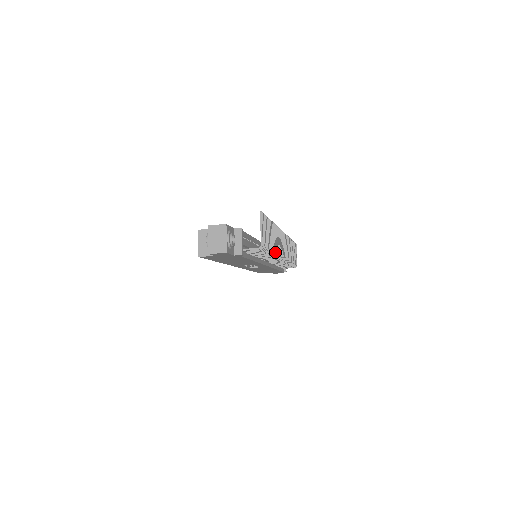
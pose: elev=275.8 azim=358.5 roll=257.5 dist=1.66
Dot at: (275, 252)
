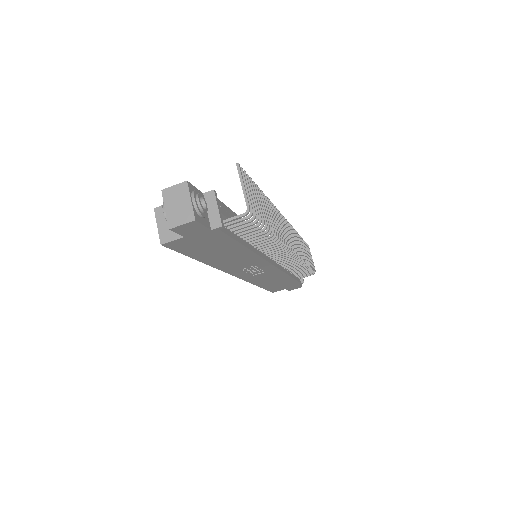
Dot at: (275, 232)
